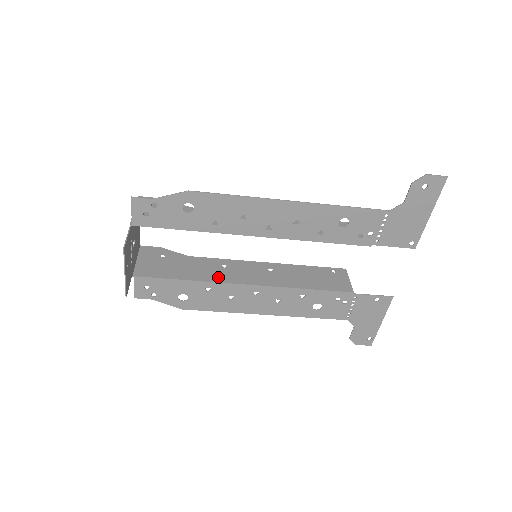
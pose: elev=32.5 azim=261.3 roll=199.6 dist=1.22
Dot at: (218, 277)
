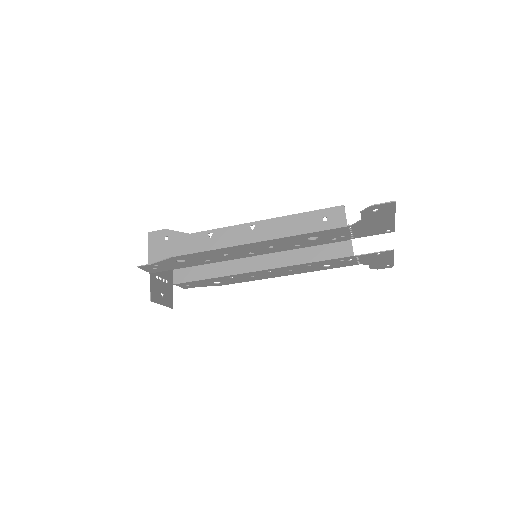
Dot at: (236, 268)
